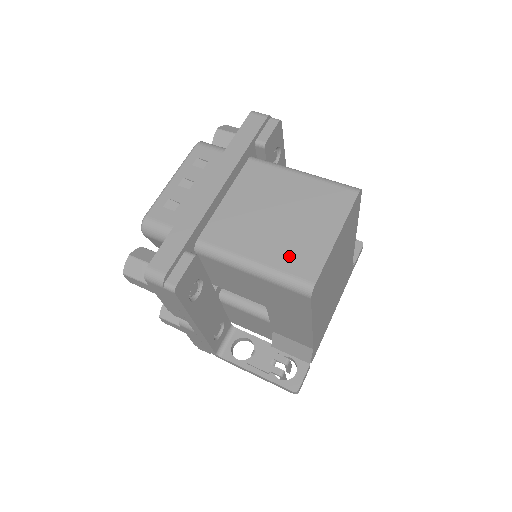
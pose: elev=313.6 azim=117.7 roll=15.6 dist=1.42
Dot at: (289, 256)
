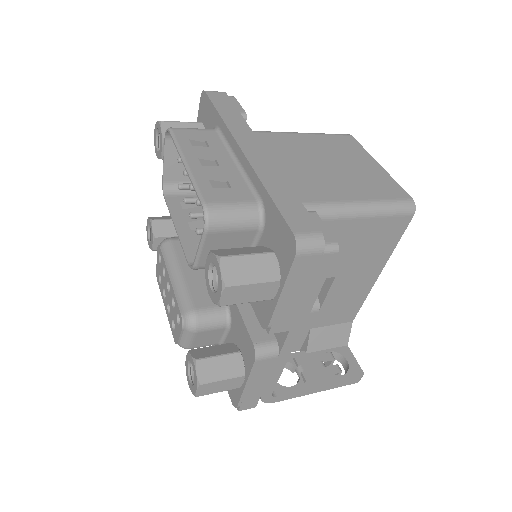
Dot at: (372, 188)
